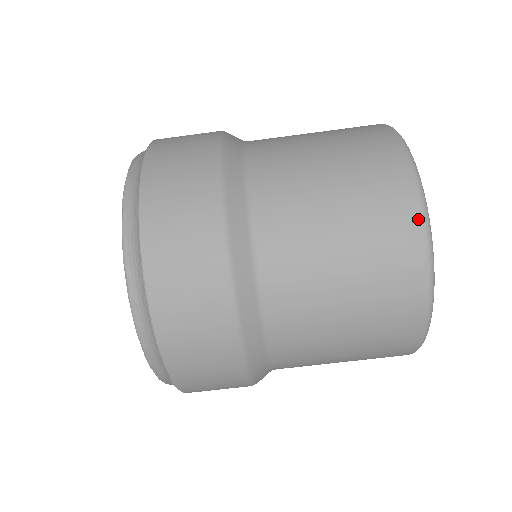
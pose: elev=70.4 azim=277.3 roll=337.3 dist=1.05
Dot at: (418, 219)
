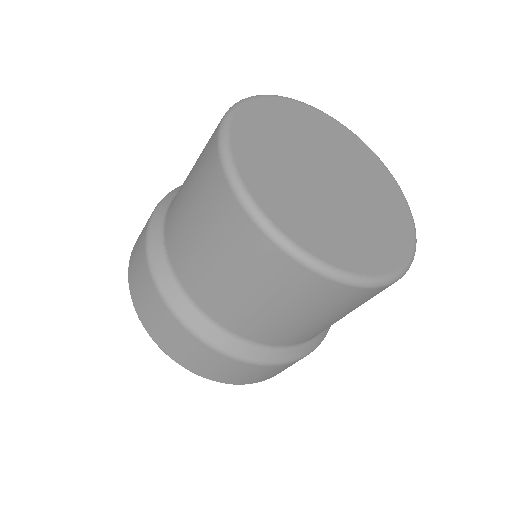
Dot at: (304, 270)
